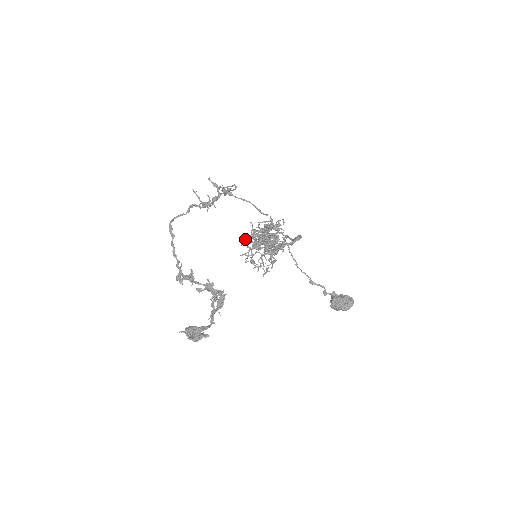
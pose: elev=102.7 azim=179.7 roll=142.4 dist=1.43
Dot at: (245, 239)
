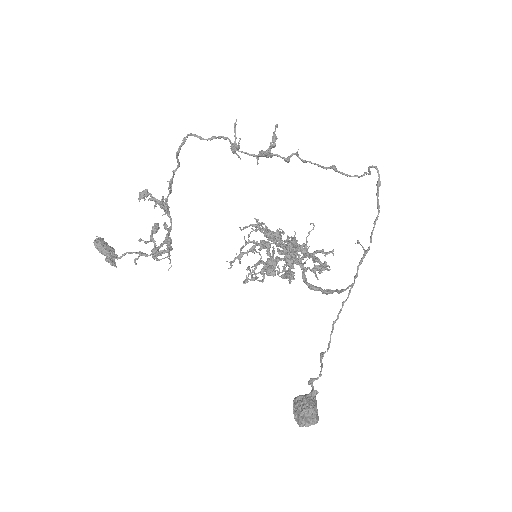
Dot at: (266, 229)
